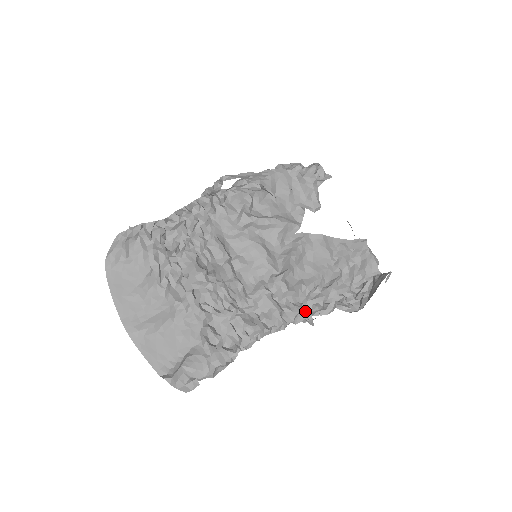
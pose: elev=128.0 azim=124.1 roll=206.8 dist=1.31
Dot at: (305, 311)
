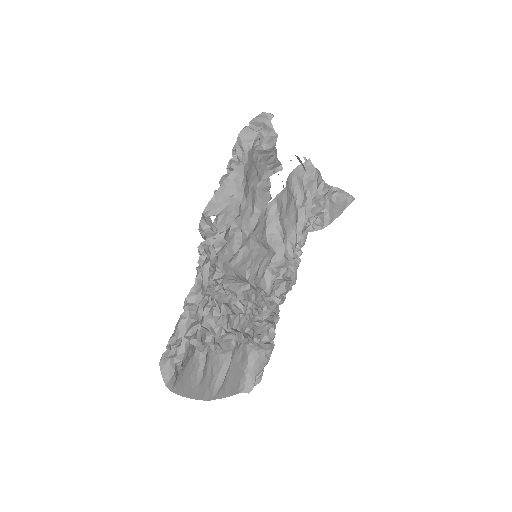
Dot at: (293, 258)
